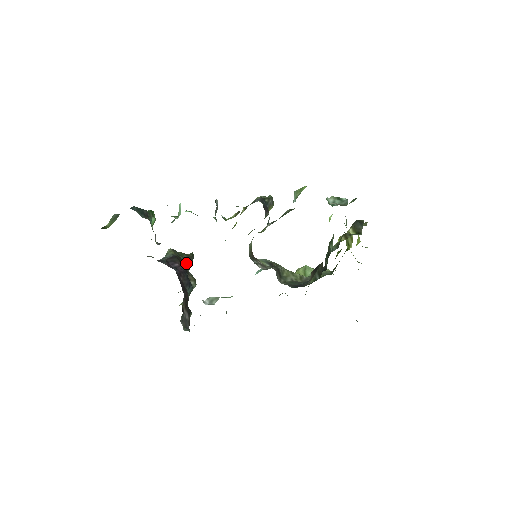
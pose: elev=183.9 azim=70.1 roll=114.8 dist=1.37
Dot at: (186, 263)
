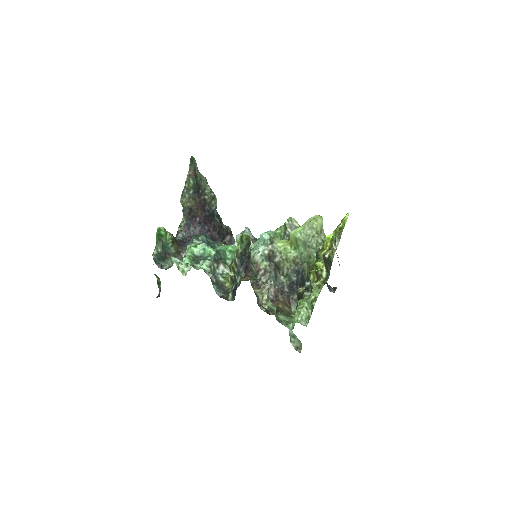
Dot at: (197, 189)
